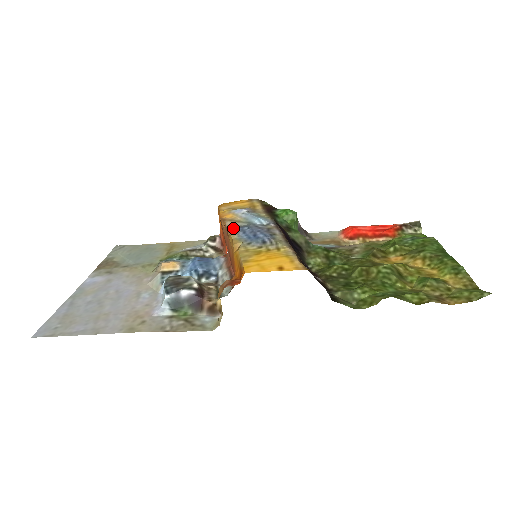
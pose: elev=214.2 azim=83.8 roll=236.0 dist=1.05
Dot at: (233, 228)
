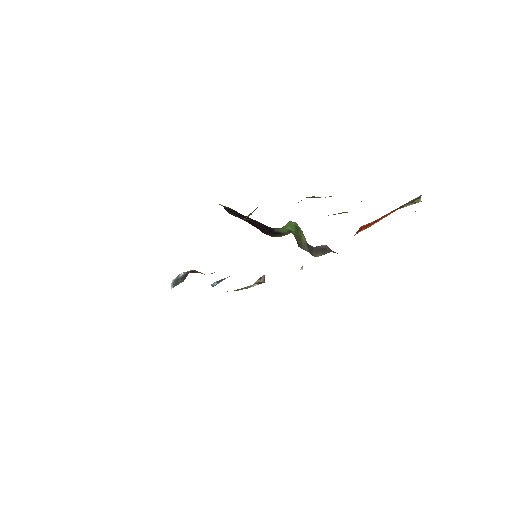
Dot at: occluded
